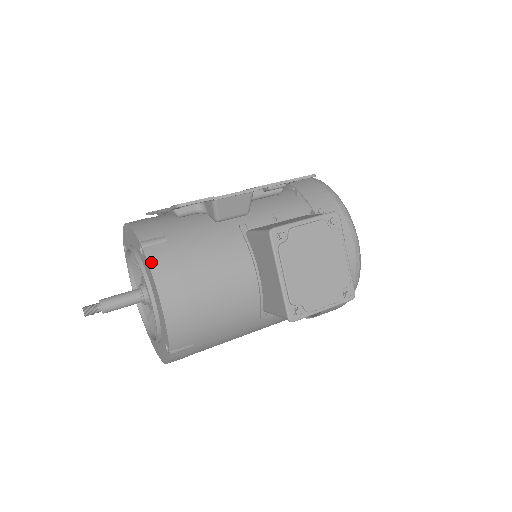
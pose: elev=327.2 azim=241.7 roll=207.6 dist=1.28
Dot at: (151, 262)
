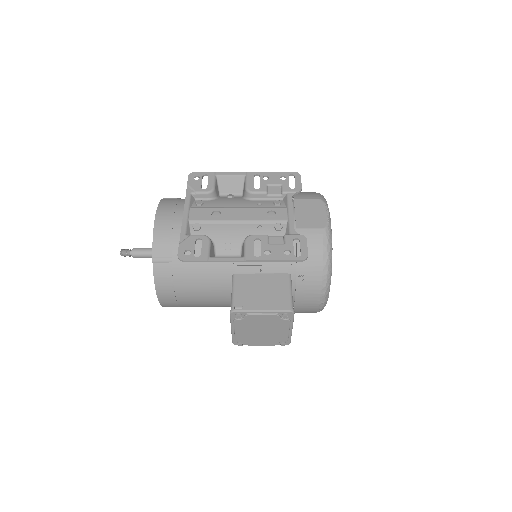
Dot at: (156, 276)
